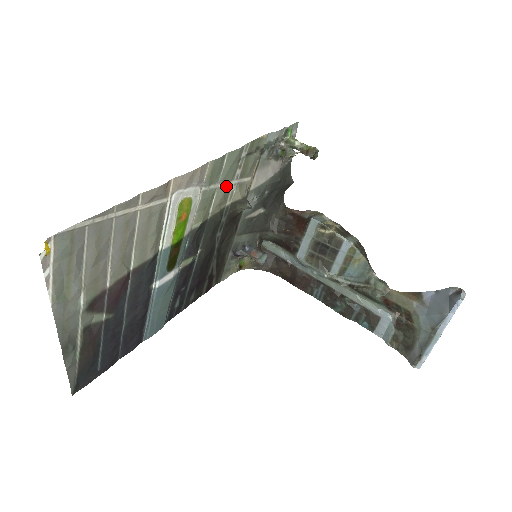
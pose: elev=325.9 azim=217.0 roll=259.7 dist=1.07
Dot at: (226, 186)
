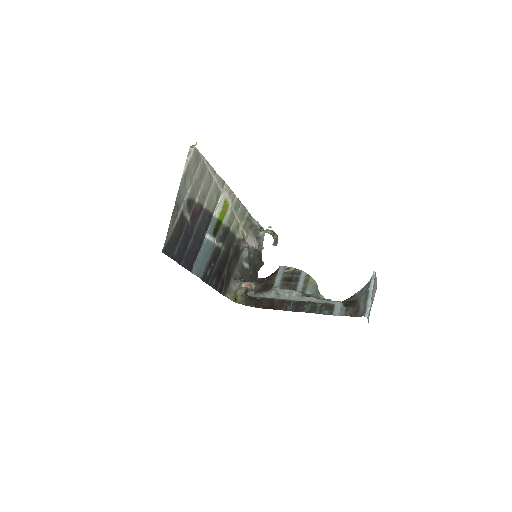
Dot at: (238, 223)
